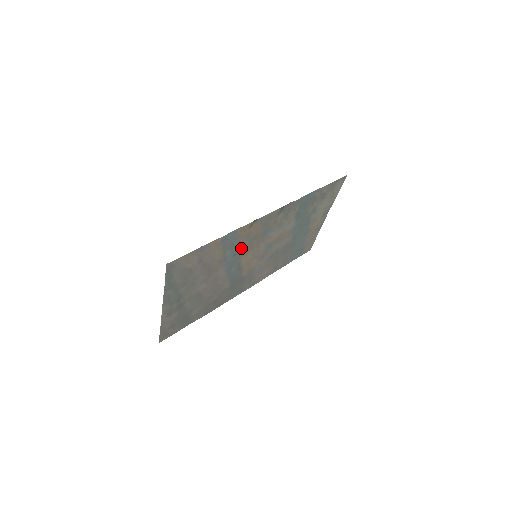
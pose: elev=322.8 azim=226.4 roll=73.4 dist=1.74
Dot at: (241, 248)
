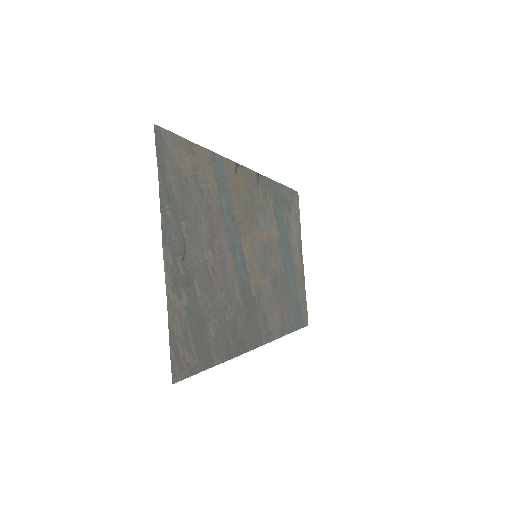
Dot at: (235, 213)
